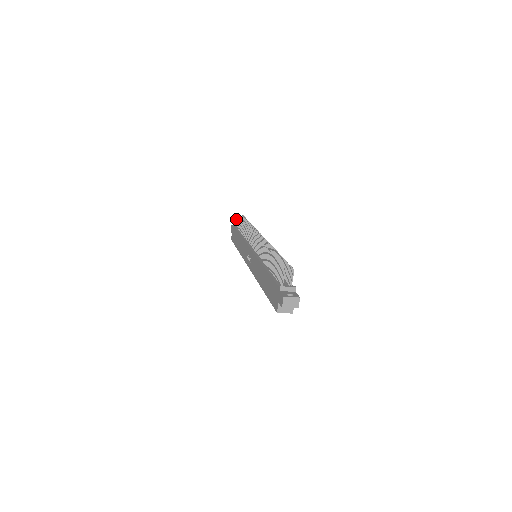
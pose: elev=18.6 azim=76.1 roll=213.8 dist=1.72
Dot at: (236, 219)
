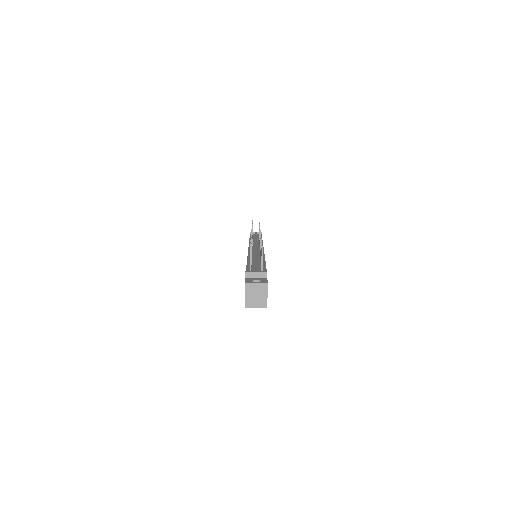
Dot at: occluded
